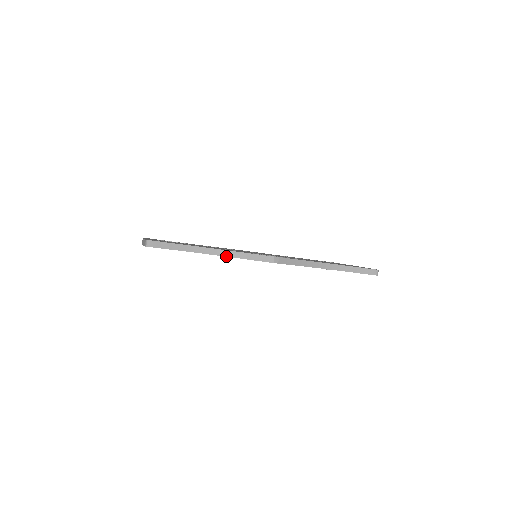
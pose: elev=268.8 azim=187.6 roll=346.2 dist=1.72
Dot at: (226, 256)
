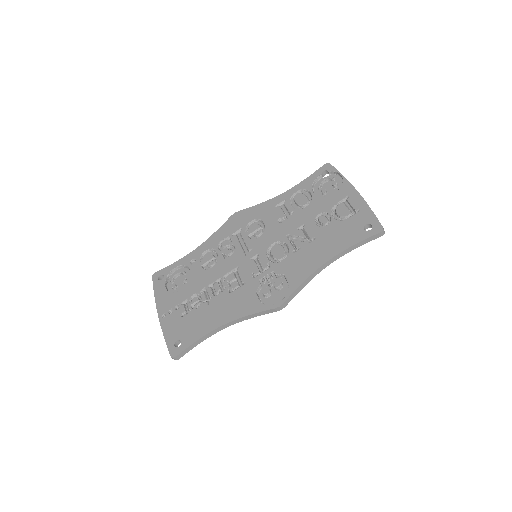
Dot at: (238, 322)
